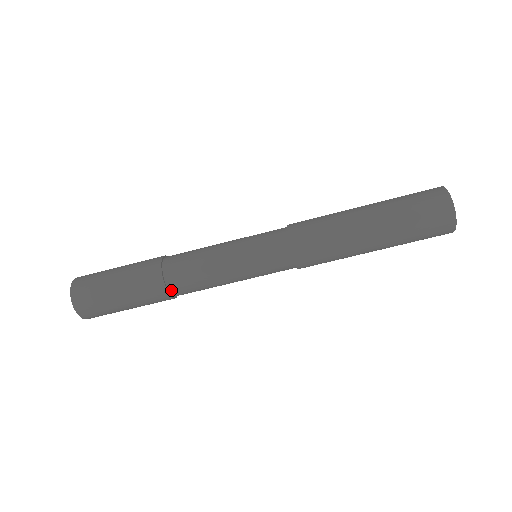
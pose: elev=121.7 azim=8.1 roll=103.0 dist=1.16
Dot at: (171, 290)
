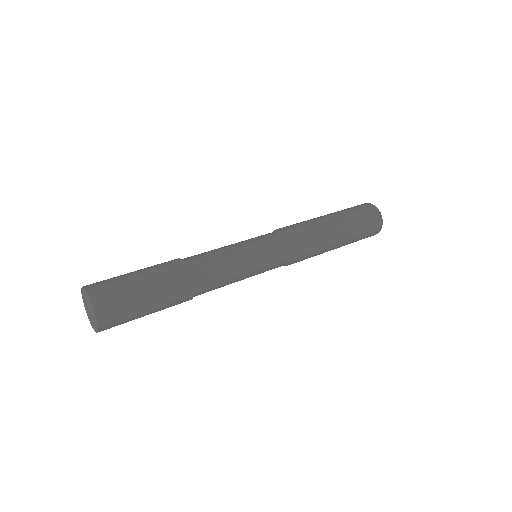
Dot at: (196, 291)
